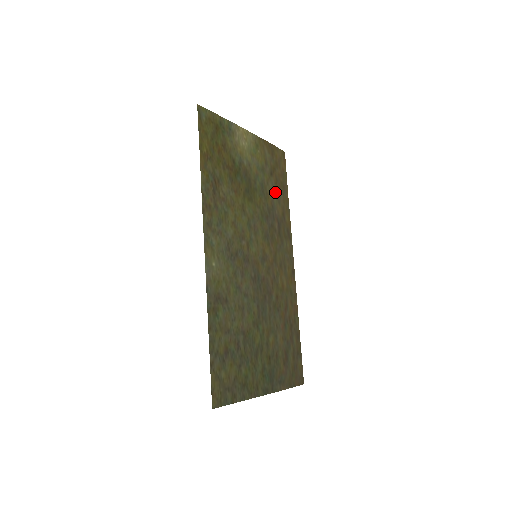
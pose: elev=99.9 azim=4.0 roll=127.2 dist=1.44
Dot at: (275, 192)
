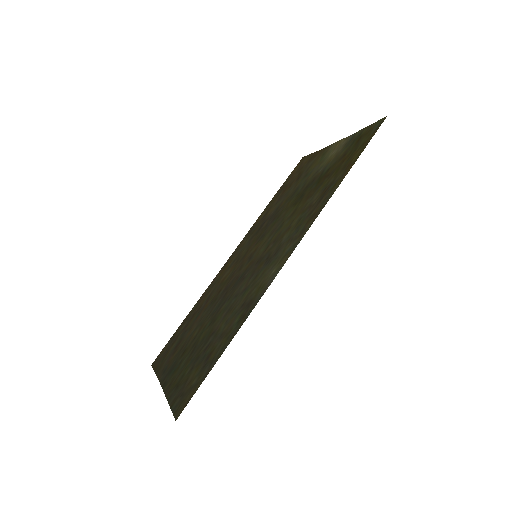
Dot at: (285, 194)
